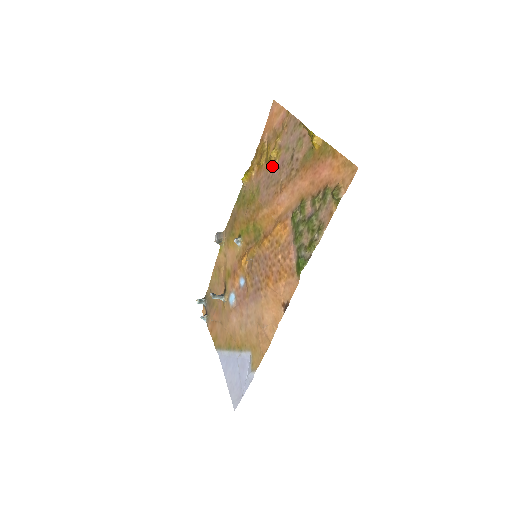
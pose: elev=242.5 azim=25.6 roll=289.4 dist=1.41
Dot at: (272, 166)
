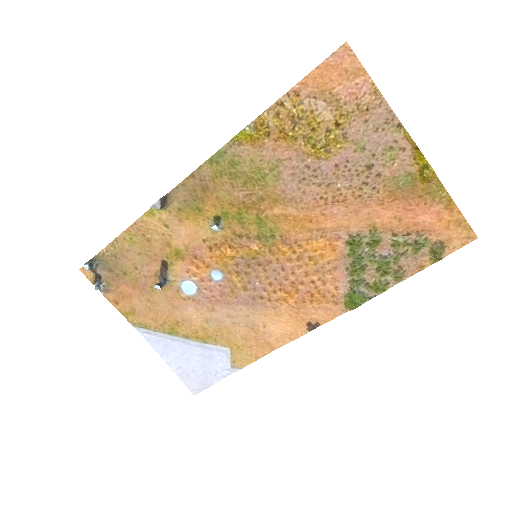
Dot at: (322, 157)
